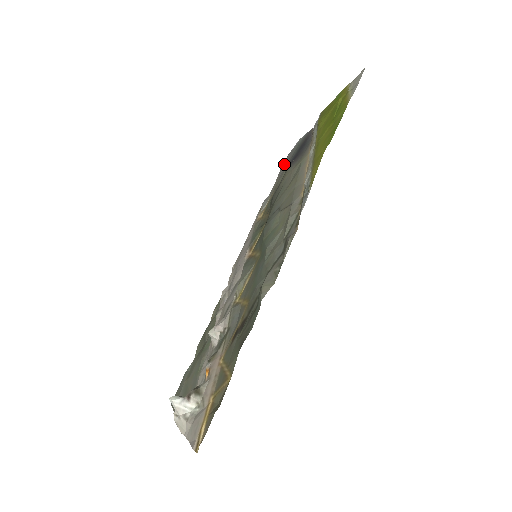
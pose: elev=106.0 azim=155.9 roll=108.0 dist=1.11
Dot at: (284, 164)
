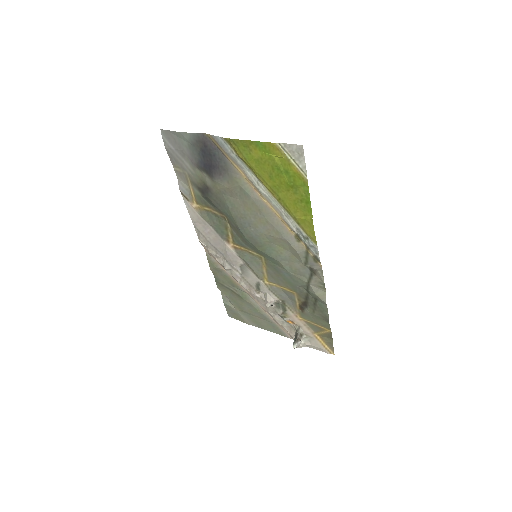
Dot at: (174, 153)
